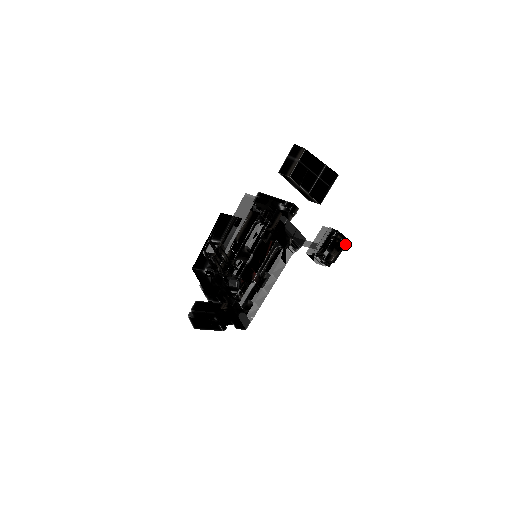
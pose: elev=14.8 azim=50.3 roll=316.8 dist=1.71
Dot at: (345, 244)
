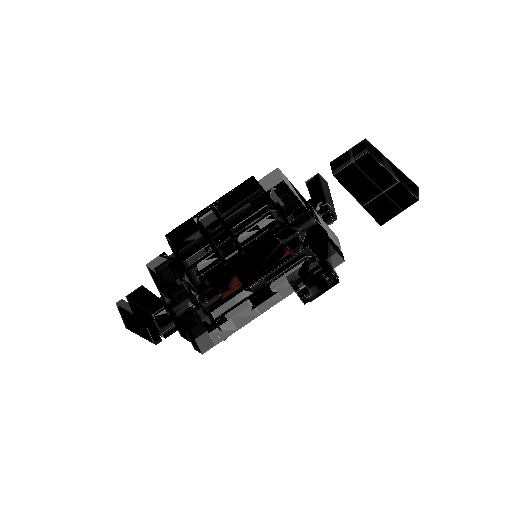
Dot at: (333, 284)
